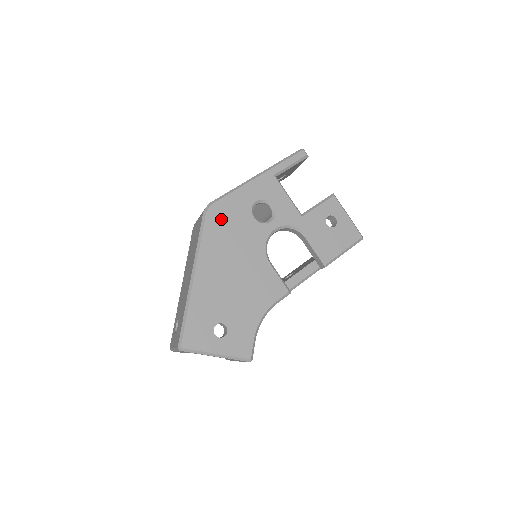
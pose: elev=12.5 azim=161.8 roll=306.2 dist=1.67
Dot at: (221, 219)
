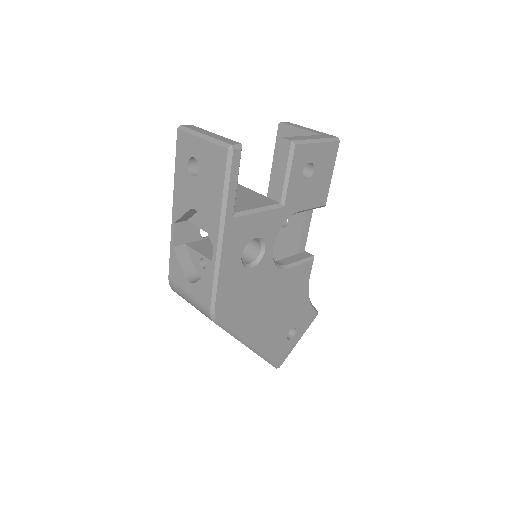
Dot at: (231, 306)
